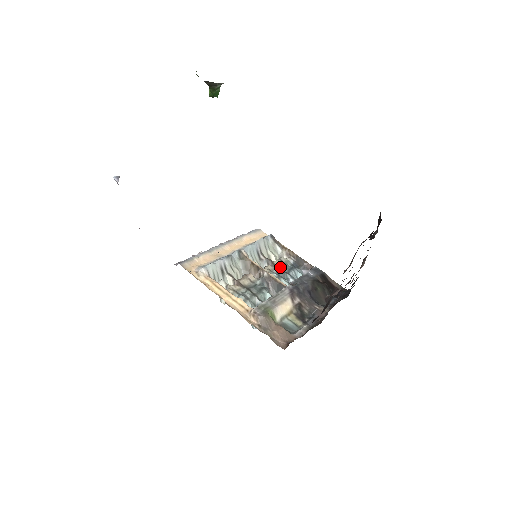
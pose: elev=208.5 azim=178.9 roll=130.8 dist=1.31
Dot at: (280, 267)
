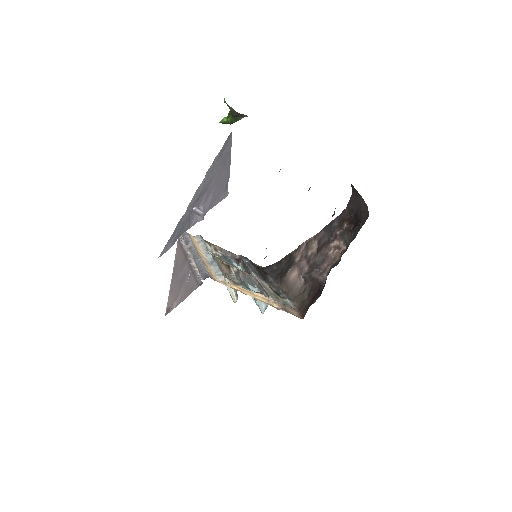
Dot at: (224, 261)
